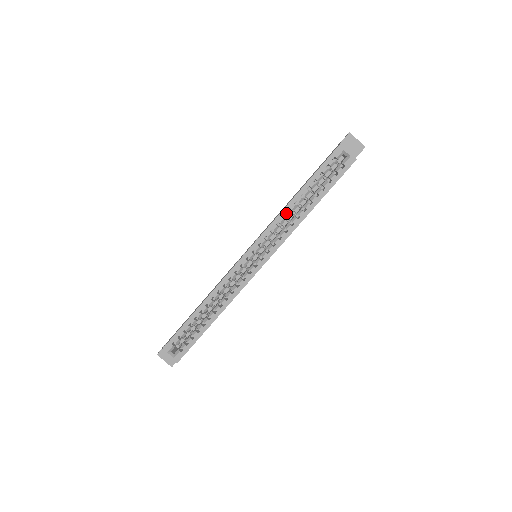
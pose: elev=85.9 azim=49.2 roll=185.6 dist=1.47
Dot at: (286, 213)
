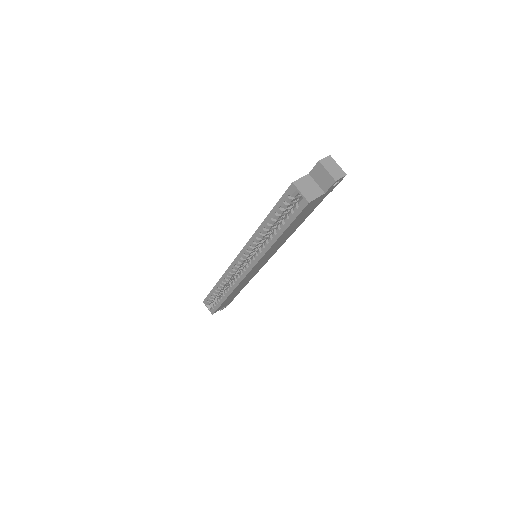
Dot at: (258, 235)
